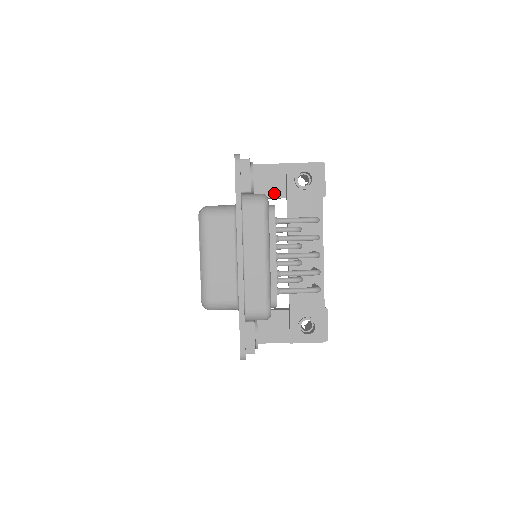
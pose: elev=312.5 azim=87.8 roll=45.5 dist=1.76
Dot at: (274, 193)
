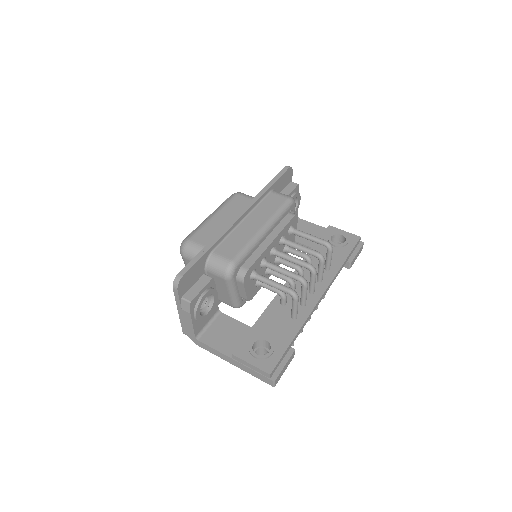
Dot at: (305, 241)
